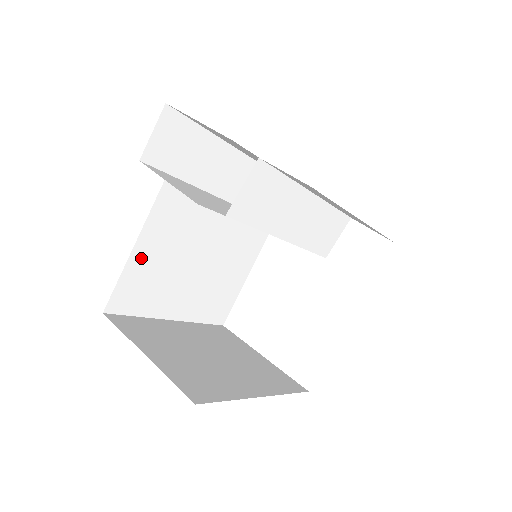
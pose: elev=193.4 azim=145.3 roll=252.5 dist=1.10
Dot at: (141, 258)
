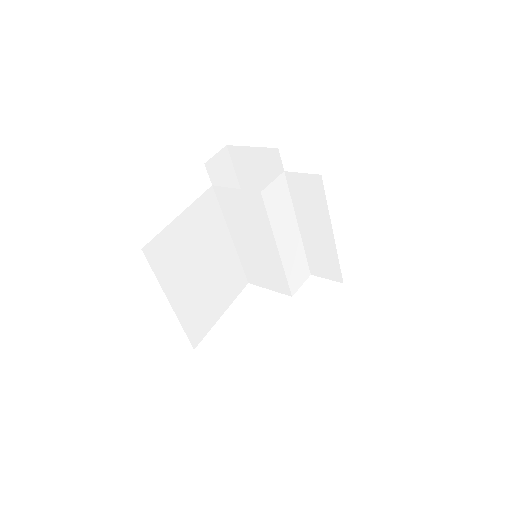
Dot at: (178, 229)
